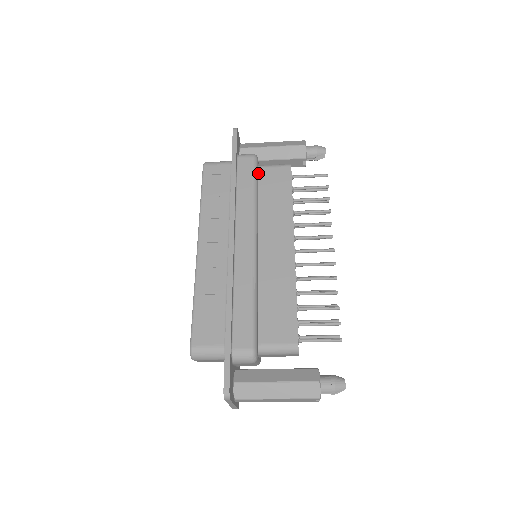
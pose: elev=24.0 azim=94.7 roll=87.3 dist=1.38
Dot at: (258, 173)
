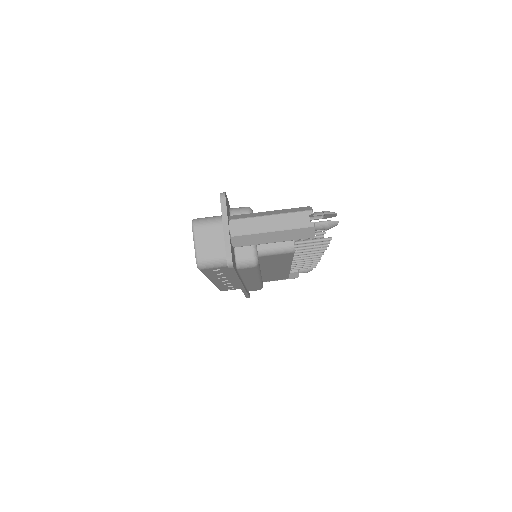
Dot at: occluded
